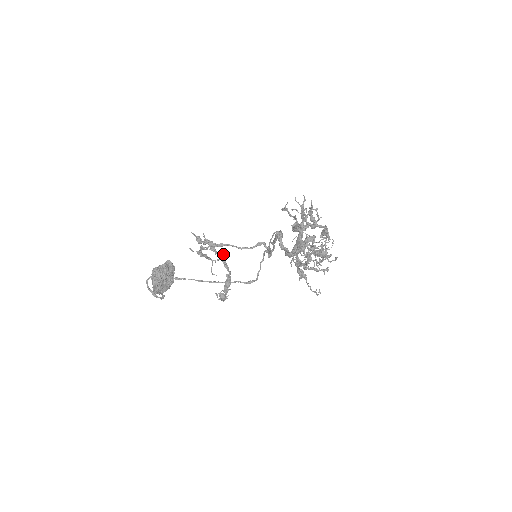
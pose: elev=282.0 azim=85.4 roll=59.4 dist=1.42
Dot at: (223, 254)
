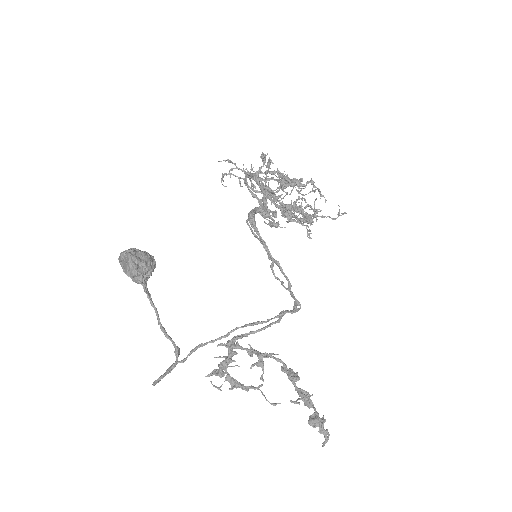
Dot at: (253, 350)
